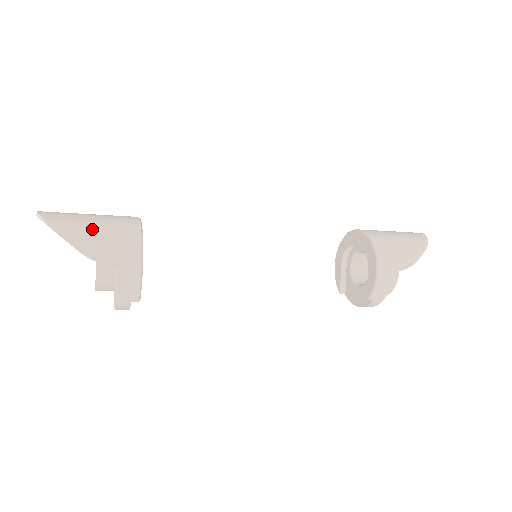
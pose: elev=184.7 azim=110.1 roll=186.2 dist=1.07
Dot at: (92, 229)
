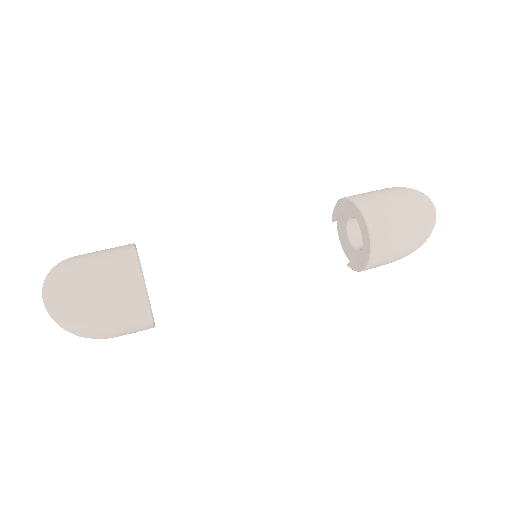
Dot at: (107, 324)
